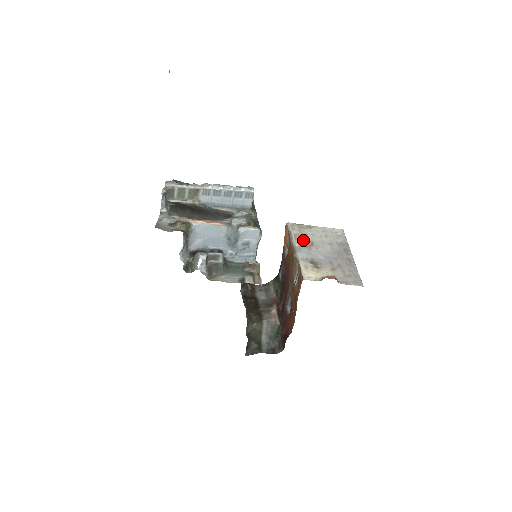
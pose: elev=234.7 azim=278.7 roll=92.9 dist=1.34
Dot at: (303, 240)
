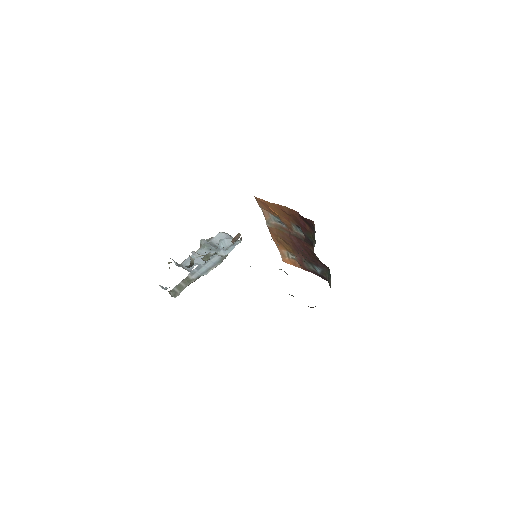
Dot at: occluded
